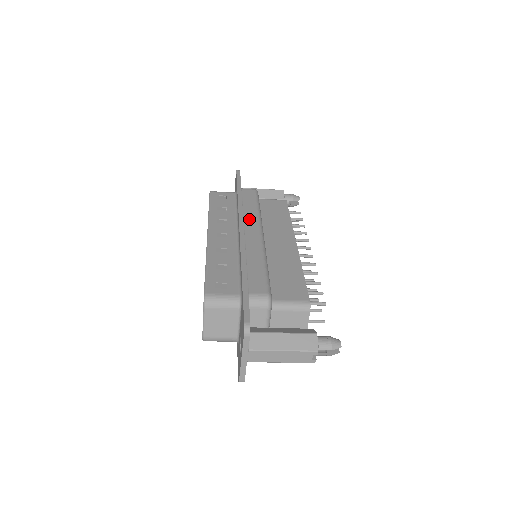
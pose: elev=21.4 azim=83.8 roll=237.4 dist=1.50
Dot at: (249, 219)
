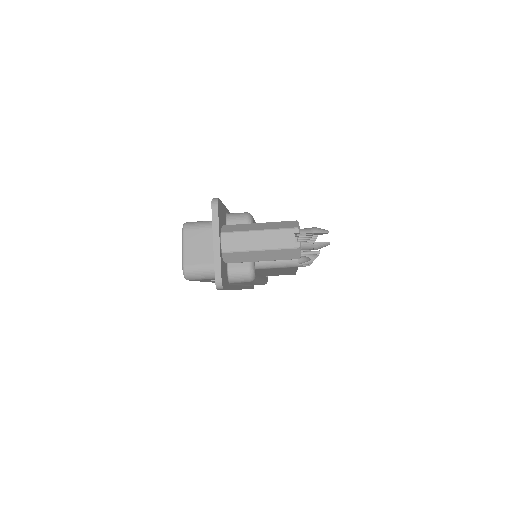
Dot at: occluded
